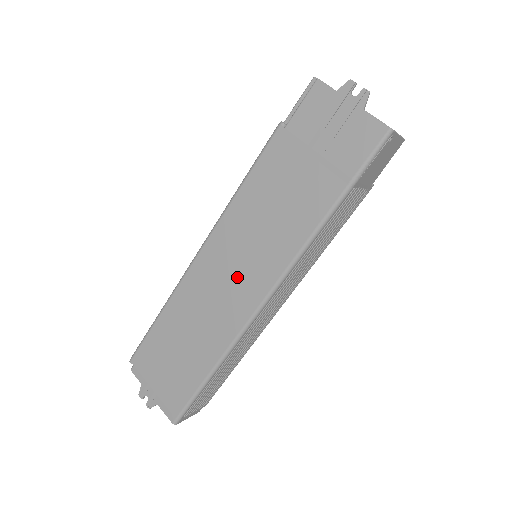
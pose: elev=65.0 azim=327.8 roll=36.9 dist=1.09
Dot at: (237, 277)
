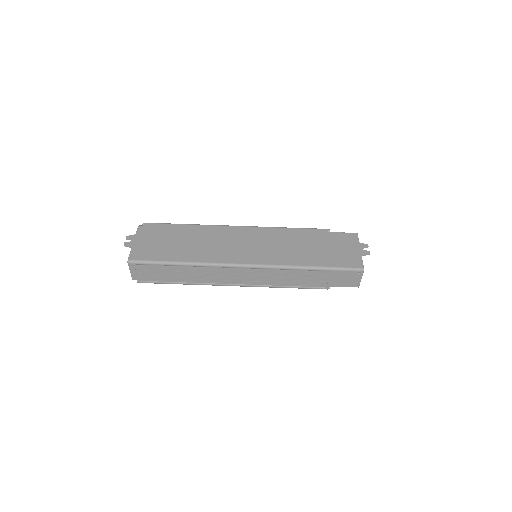
Dot at: (245, 248)
